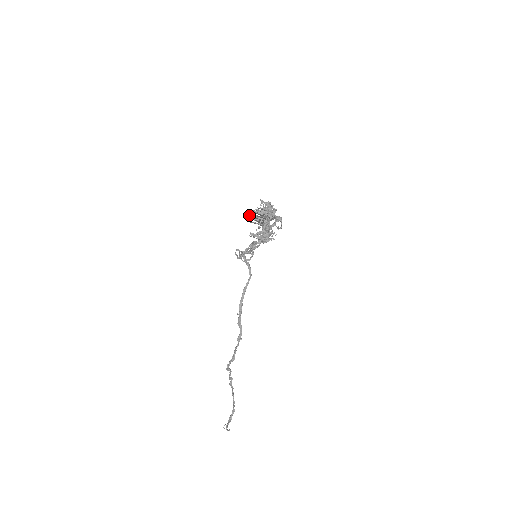
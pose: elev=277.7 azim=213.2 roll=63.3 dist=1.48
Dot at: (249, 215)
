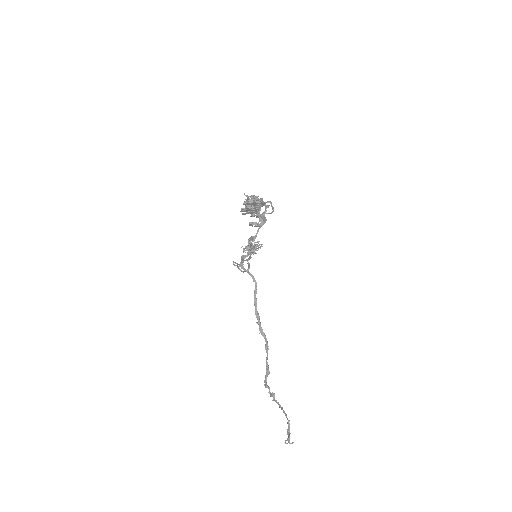
Dot at: (241, 209)
